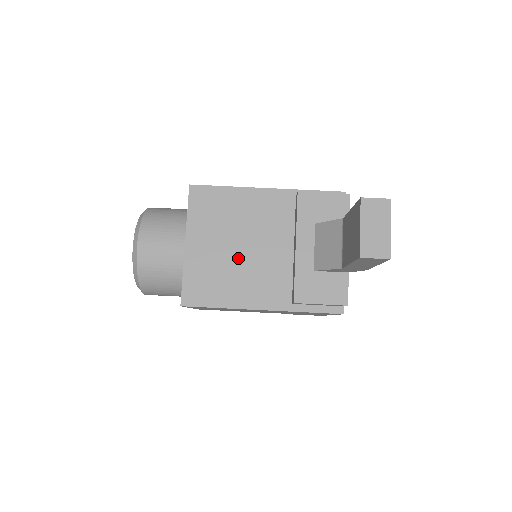
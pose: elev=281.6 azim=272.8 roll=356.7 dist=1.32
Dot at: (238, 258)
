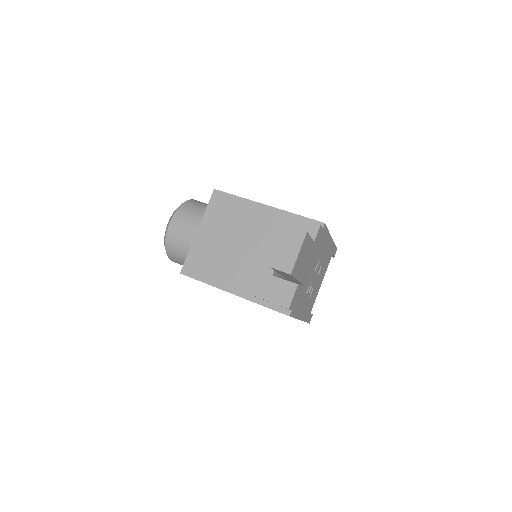
Dot at: (229, 251)
